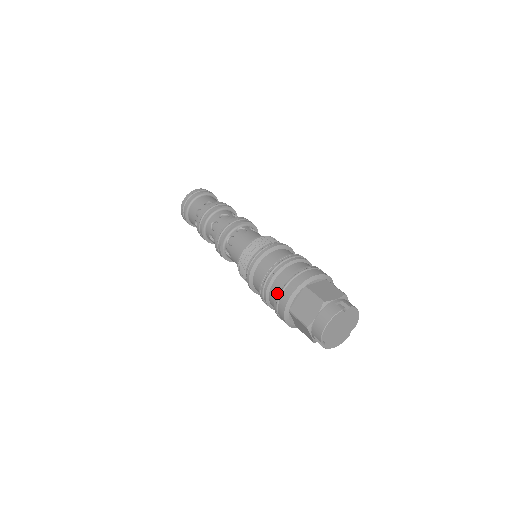
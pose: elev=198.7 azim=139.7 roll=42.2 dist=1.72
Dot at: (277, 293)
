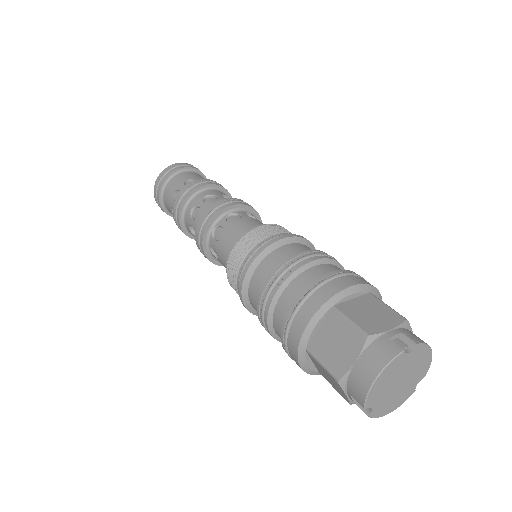
Dot at: (285, 318)
